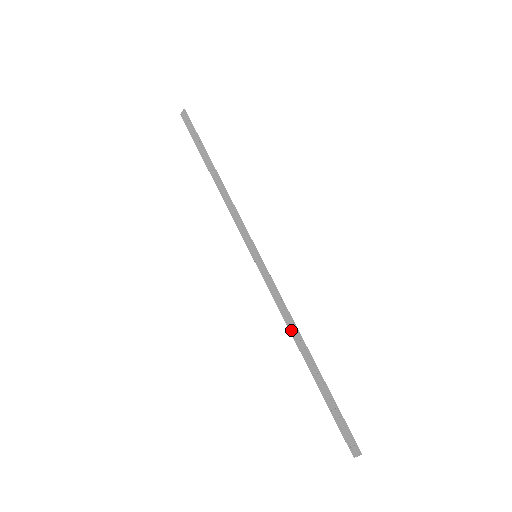
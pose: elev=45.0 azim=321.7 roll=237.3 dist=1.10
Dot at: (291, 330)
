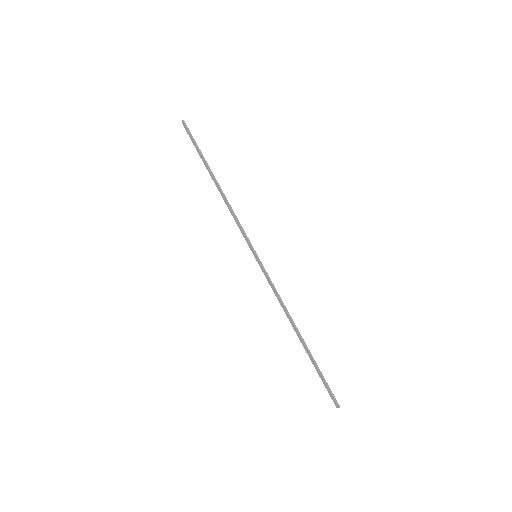
Dot at: (287, 316)
